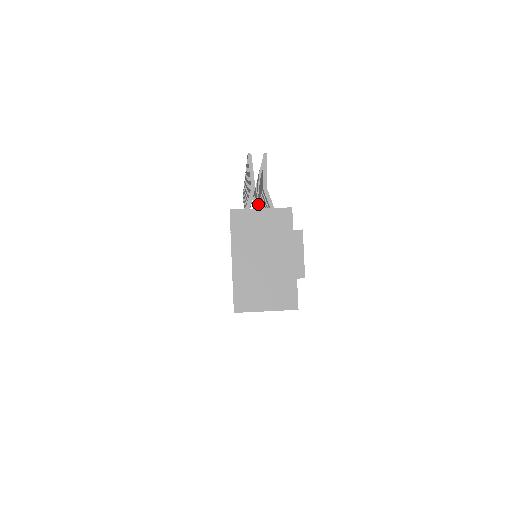
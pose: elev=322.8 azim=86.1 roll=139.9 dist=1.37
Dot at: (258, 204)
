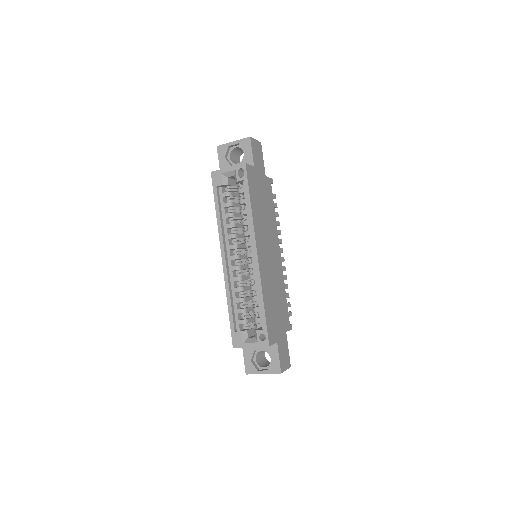
Dot at: occluded
